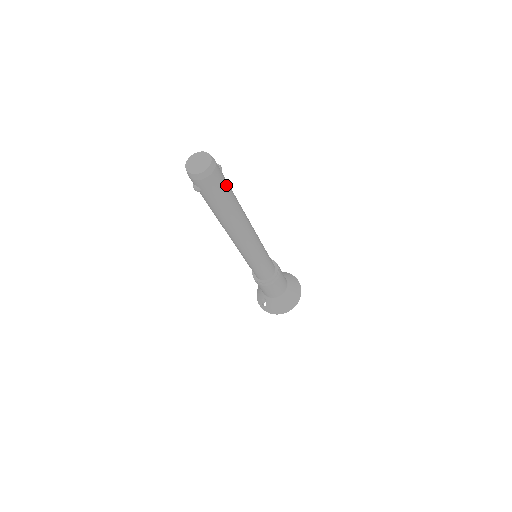
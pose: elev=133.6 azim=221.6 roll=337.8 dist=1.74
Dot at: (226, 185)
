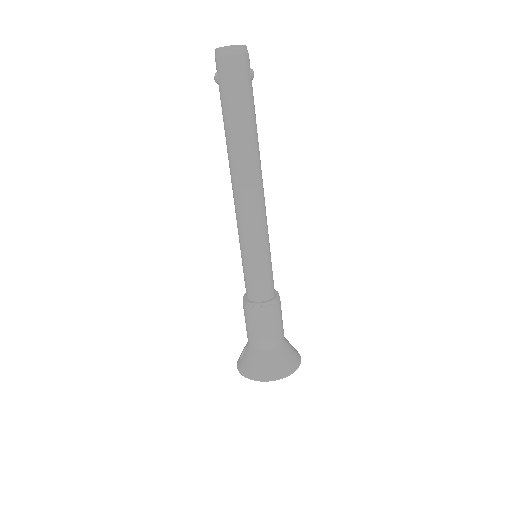
Dot at: (247, 92)
